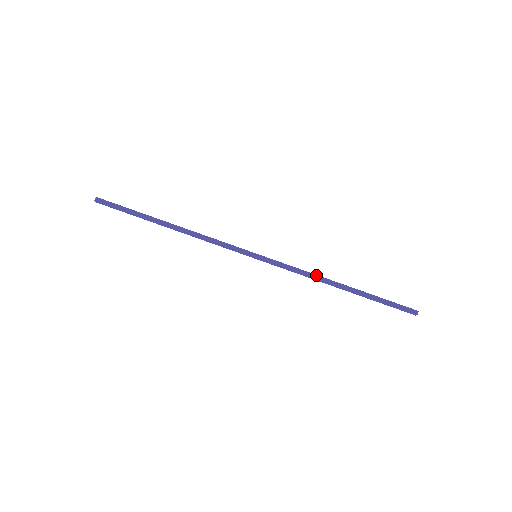
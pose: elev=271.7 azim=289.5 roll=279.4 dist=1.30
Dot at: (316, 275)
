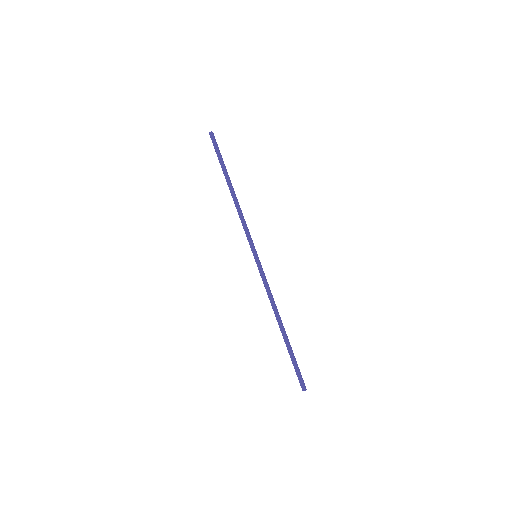
Dot at: (274, 304)
